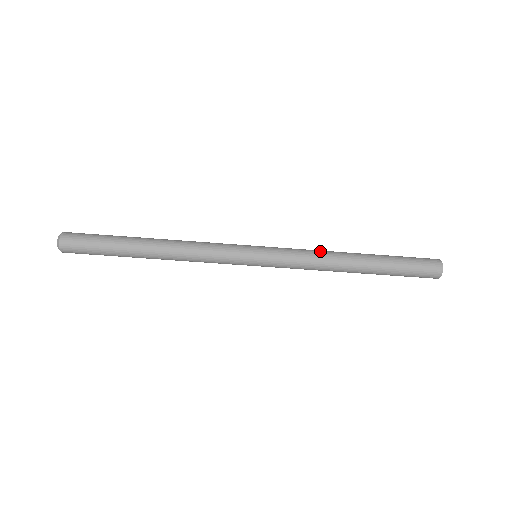
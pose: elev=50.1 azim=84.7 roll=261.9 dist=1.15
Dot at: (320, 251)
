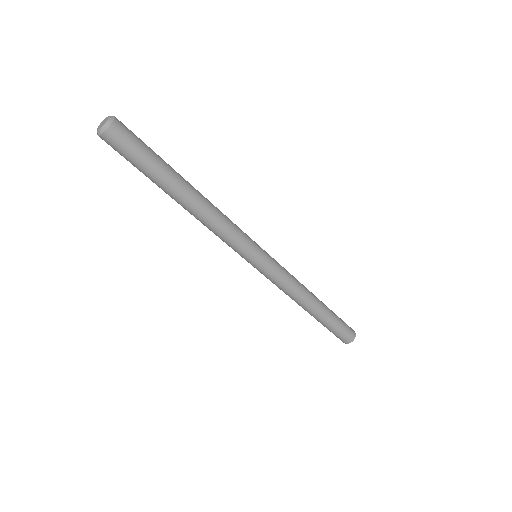
Dot at: (299, 283)
